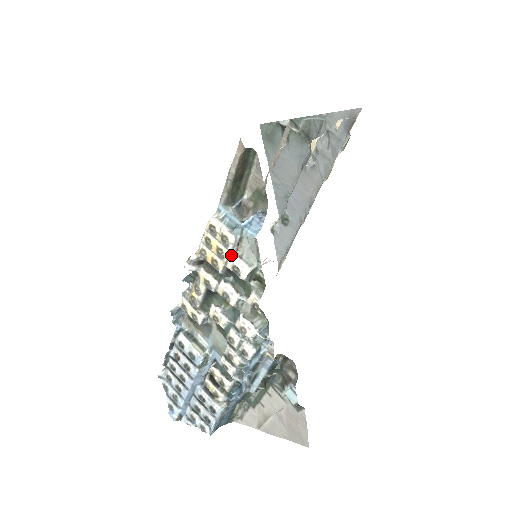
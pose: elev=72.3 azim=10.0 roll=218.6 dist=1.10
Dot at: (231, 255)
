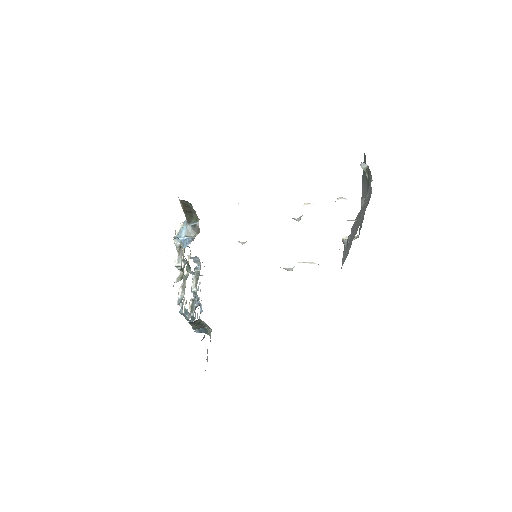
Dot at: (177, 250)
